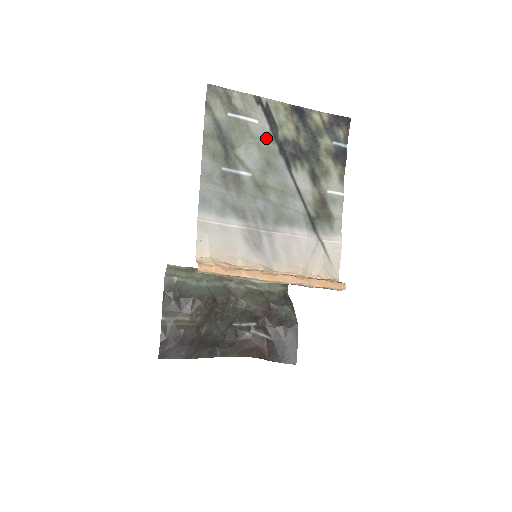
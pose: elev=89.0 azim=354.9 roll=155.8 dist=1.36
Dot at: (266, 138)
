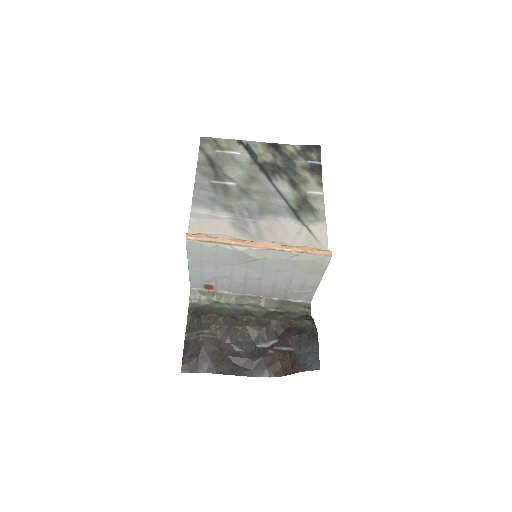
Dot at: (248, 162)
